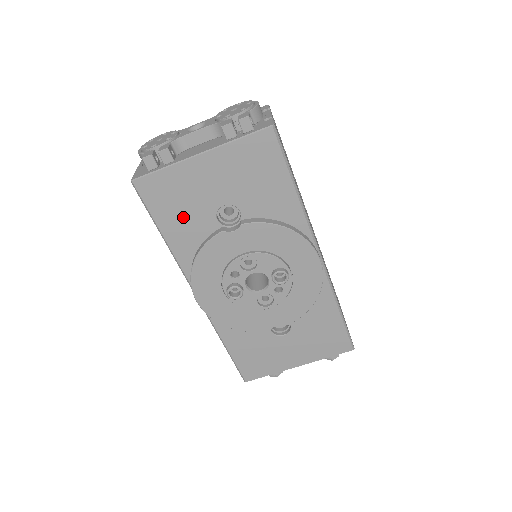
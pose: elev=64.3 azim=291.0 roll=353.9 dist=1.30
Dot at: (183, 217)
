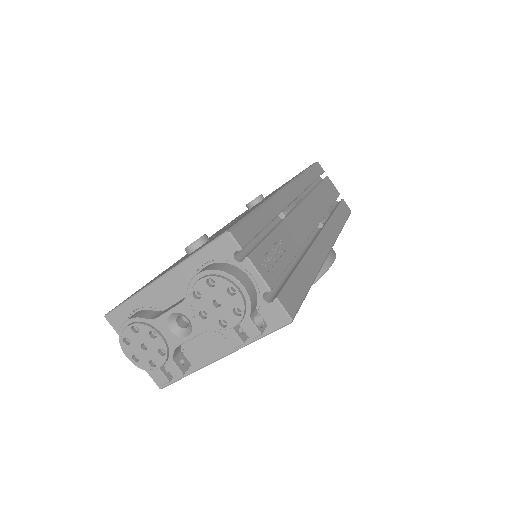
Dot at: occluded
